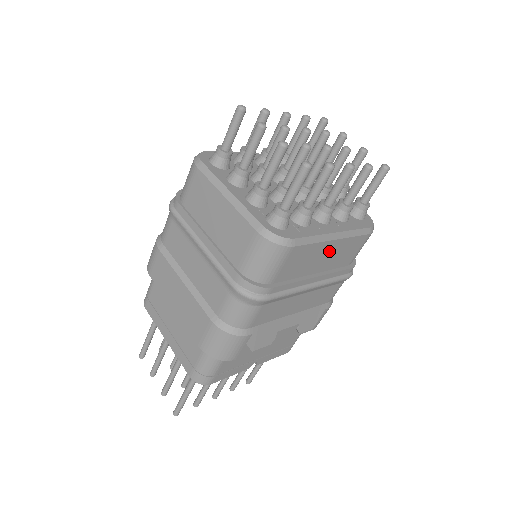
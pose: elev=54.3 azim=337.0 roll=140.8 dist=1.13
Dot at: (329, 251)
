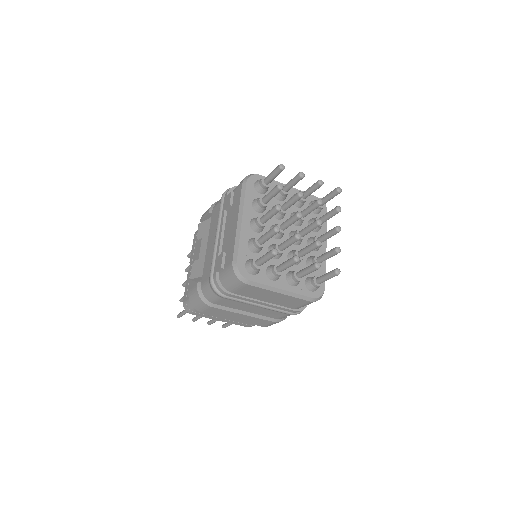
Dot at: occluded
